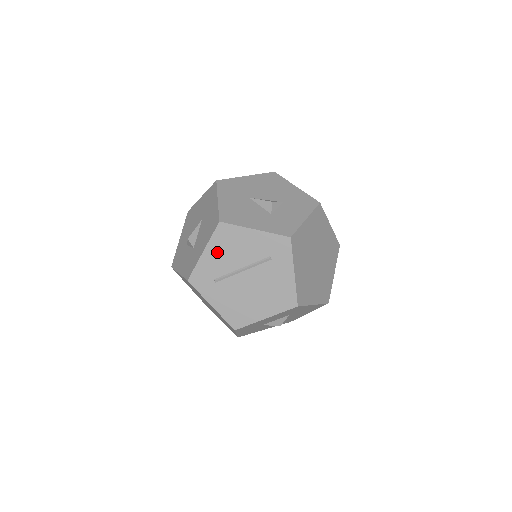
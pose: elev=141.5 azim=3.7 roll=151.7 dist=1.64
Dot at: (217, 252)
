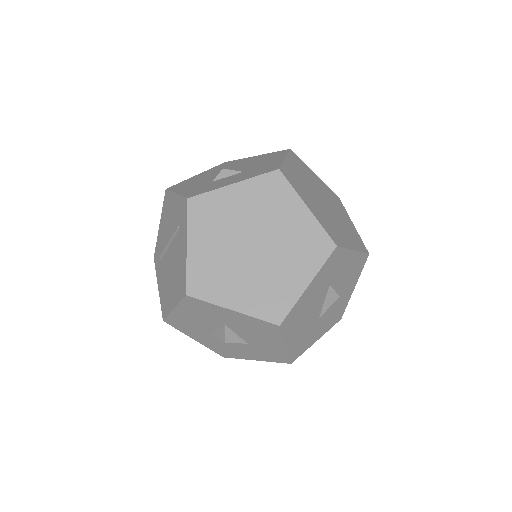
Dot at: (163, 224)
